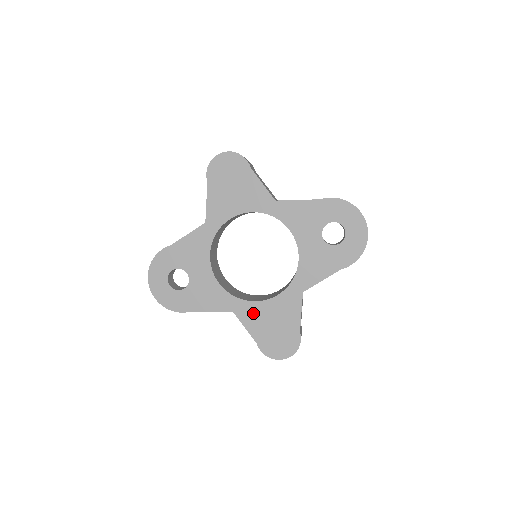
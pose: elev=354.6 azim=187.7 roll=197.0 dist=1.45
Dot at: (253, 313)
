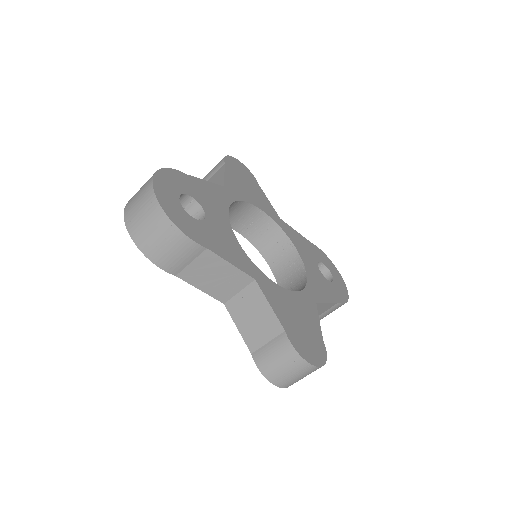
Dot at: (276, 294)
